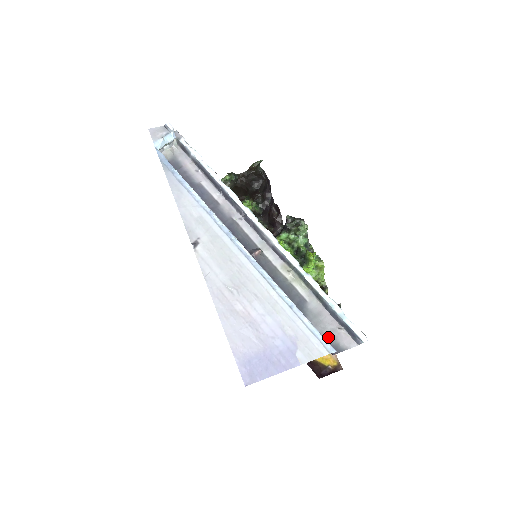
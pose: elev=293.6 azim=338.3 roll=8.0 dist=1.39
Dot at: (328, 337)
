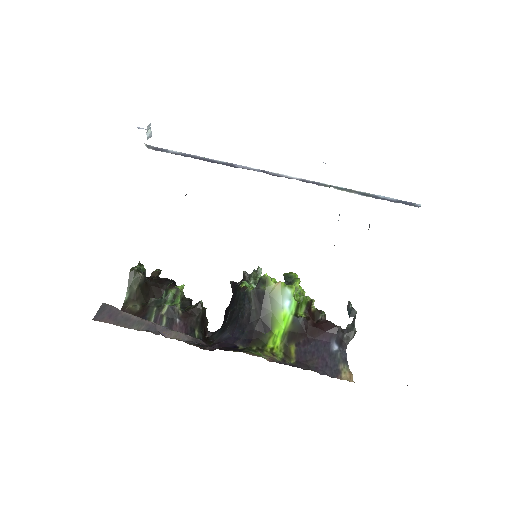
Dot at: occluded
